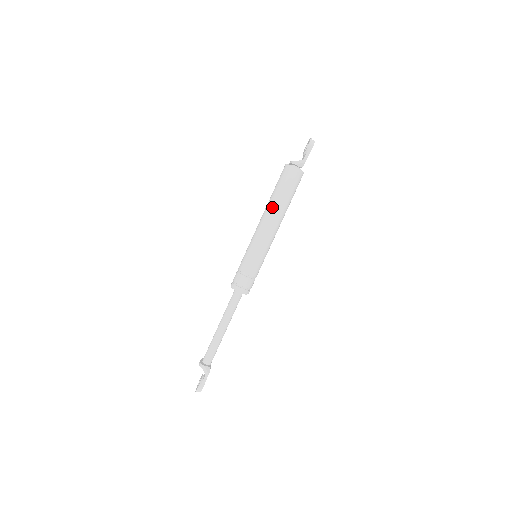
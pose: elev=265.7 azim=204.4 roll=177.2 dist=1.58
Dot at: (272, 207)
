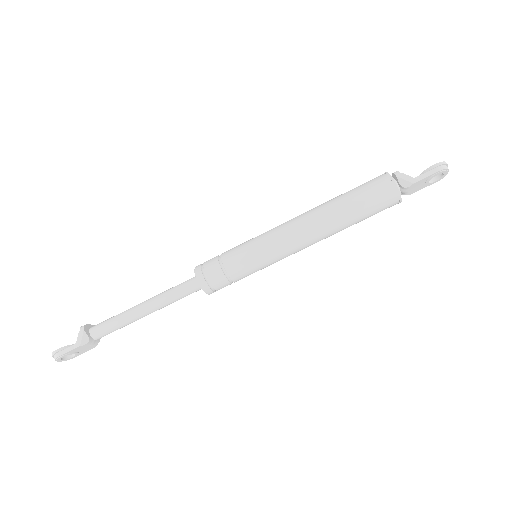
Dot at: (323, 207)
